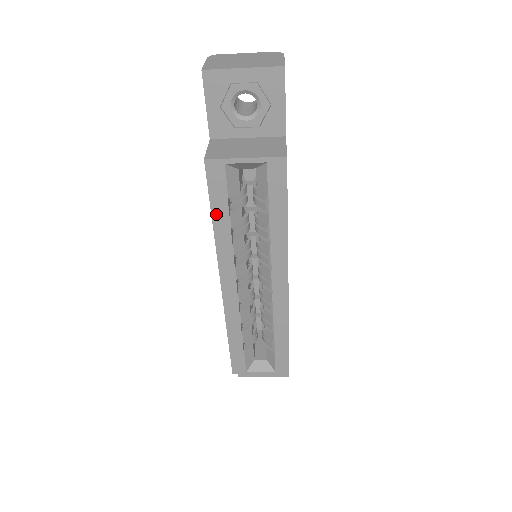
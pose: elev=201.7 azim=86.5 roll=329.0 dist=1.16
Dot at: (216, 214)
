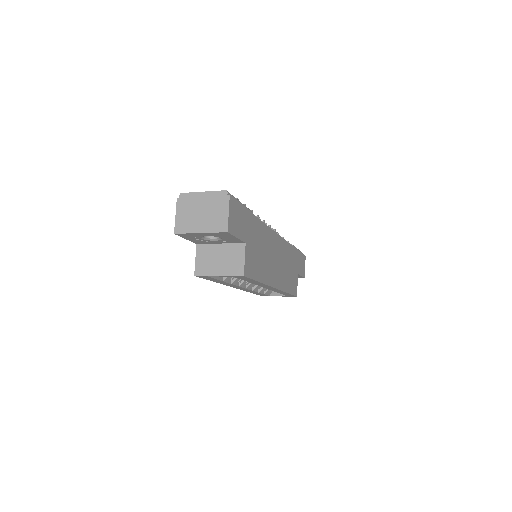
Dot at: (214, 281)
